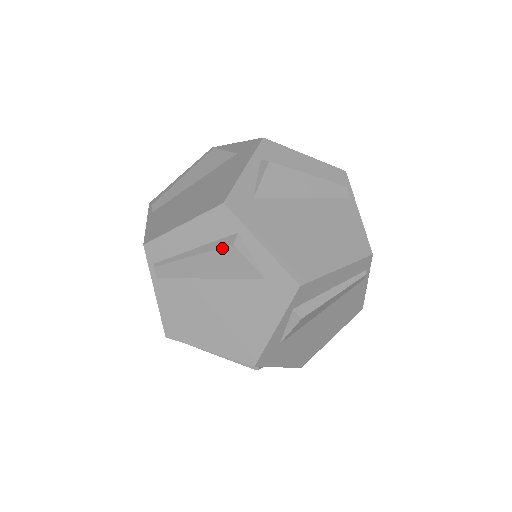
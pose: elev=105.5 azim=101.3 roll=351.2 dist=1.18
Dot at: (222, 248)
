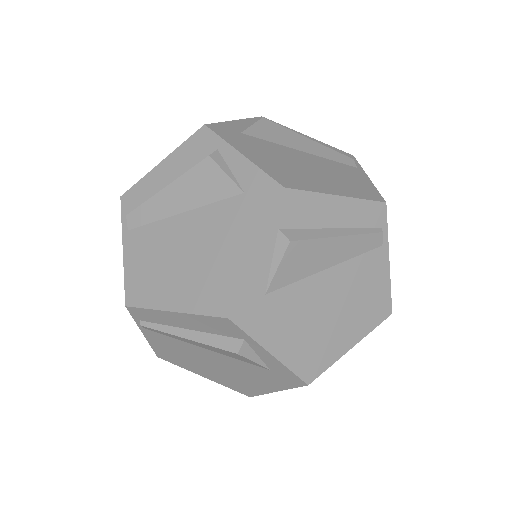
Dot at: (224, 350)
